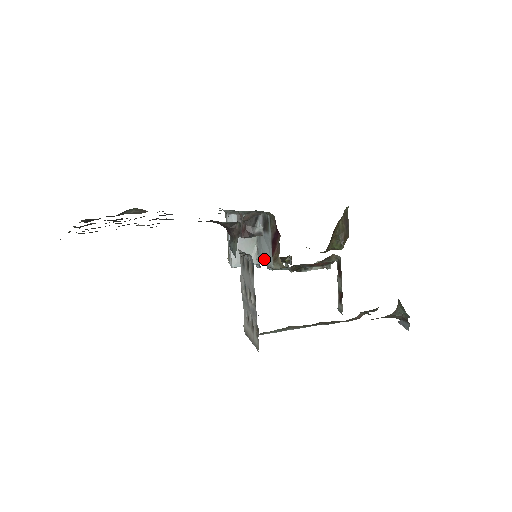
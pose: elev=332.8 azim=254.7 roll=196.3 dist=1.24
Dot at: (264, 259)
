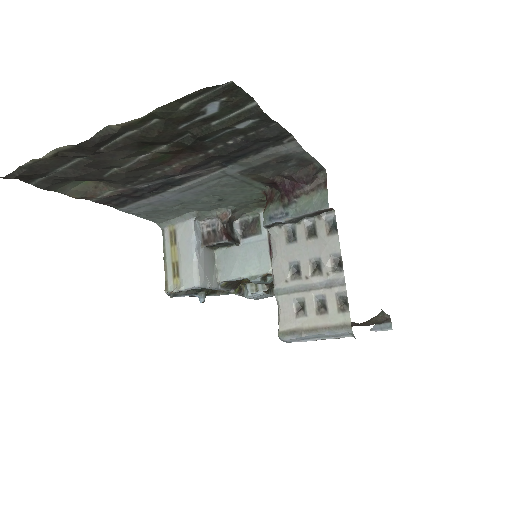
Dot at: (245, 270)
